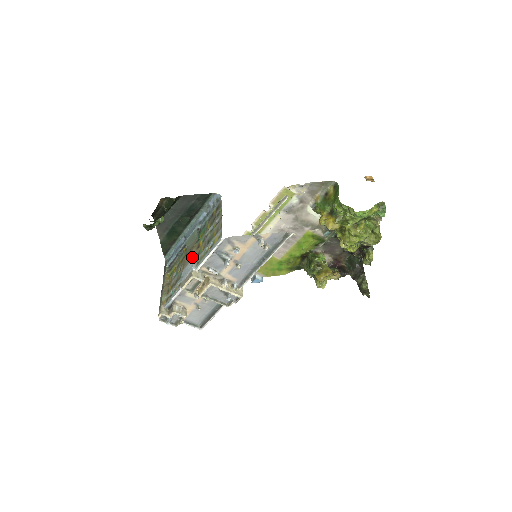
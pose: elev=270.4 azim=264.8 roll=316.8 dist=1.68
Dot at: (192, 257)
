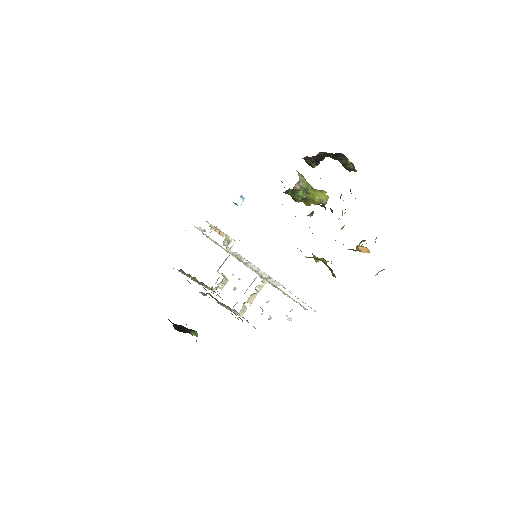
Dot at: occluded
